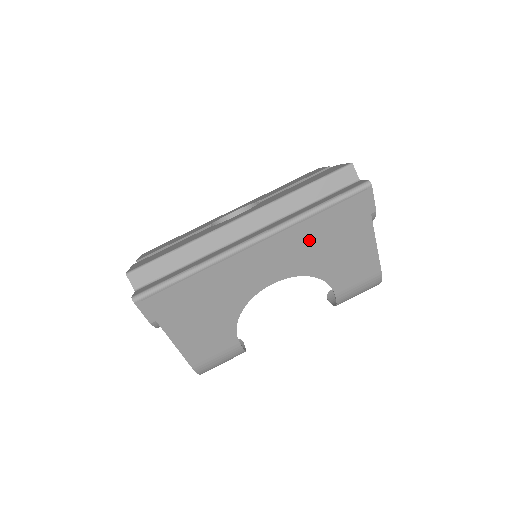
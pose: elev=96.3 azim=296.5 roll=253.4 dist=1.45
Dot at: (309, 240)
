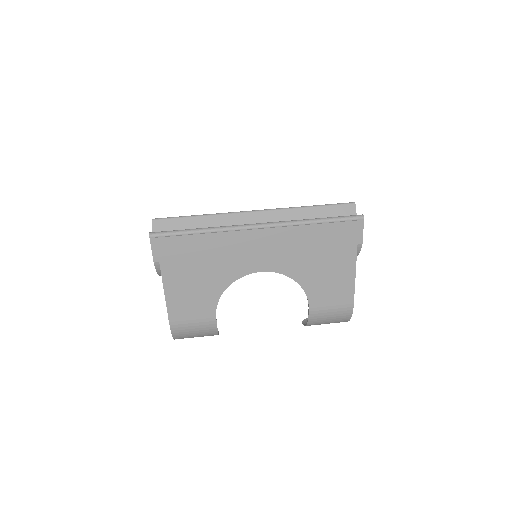
Dot at: (302, 245)
